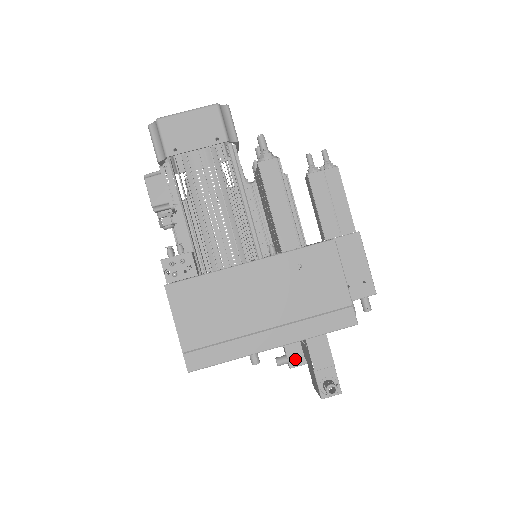
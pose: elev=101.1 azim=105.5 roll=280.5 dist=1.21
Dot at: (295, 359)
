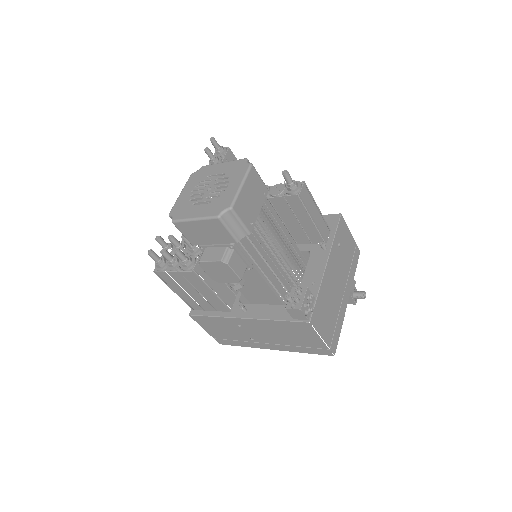
Dot at: occluded
